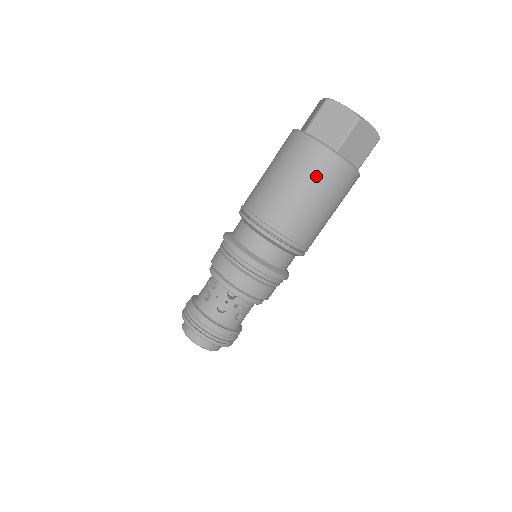
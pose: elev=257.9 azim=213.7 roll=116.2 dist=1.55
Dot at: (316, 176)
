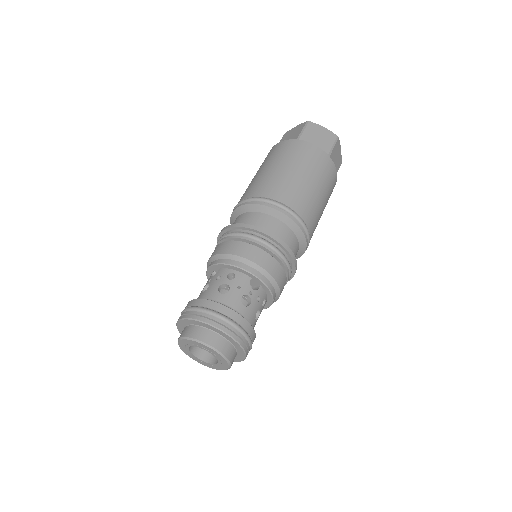
Dot at: (320, 172)
